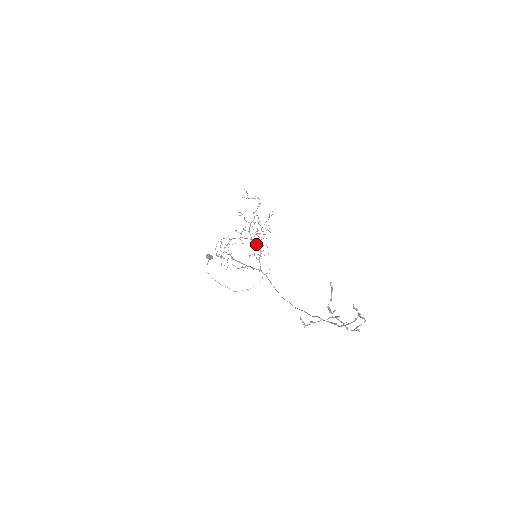
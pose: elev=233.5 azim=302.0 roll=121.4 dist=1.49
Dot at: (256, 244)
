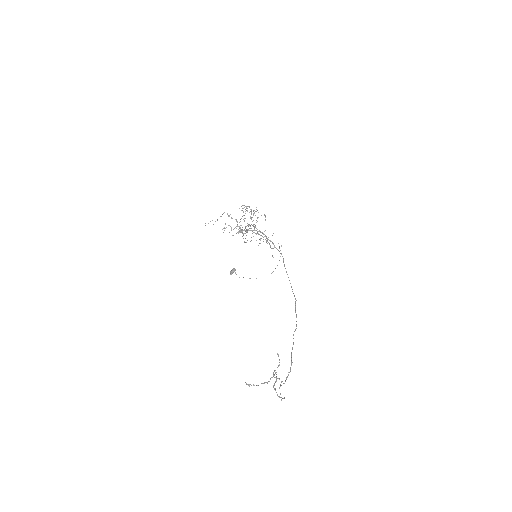
Dot at: occluded
